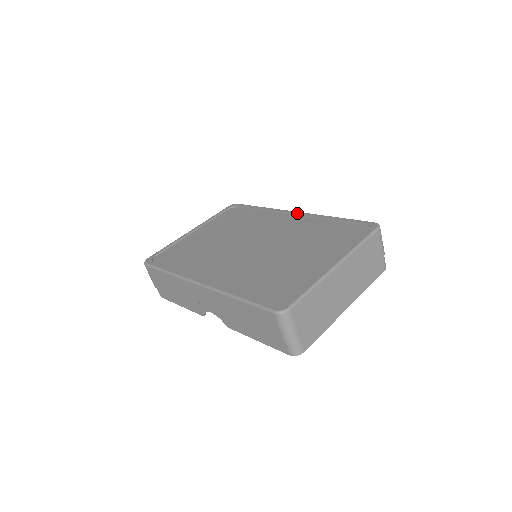
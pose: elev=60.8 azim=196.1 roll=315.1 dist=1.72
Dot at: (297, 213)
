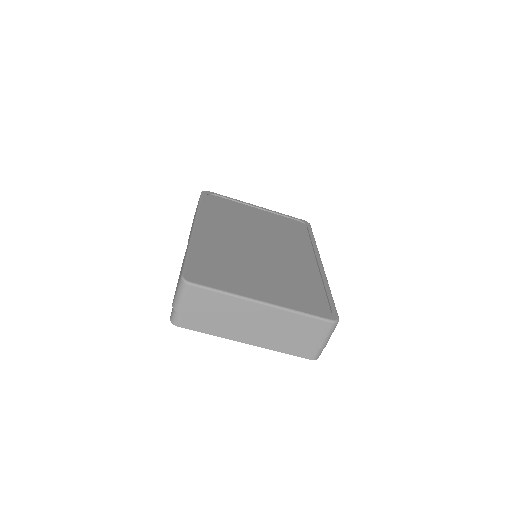
Dot at: (320, 263)
